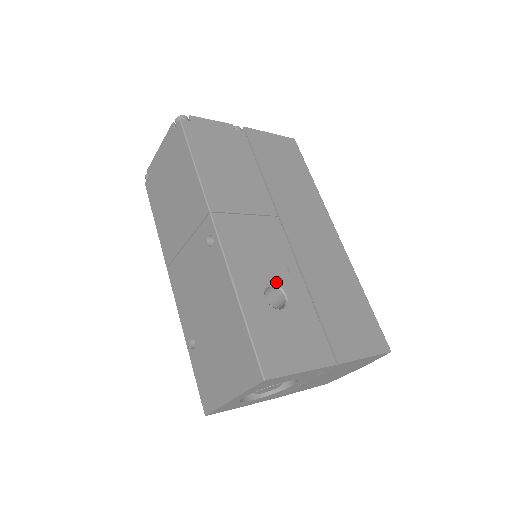
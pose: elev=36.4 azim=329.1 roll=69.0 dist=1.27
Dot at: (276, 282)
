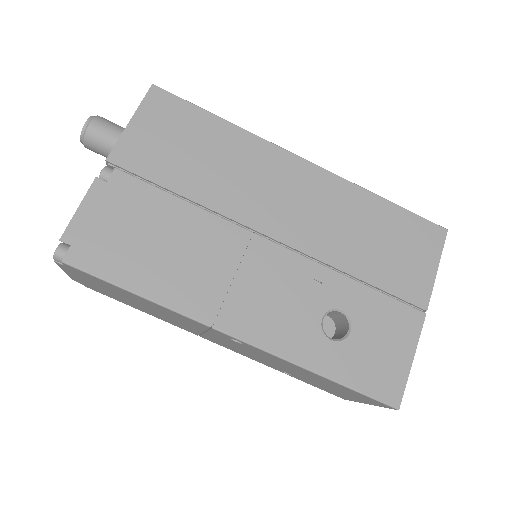
Dot at: (322, 311)
